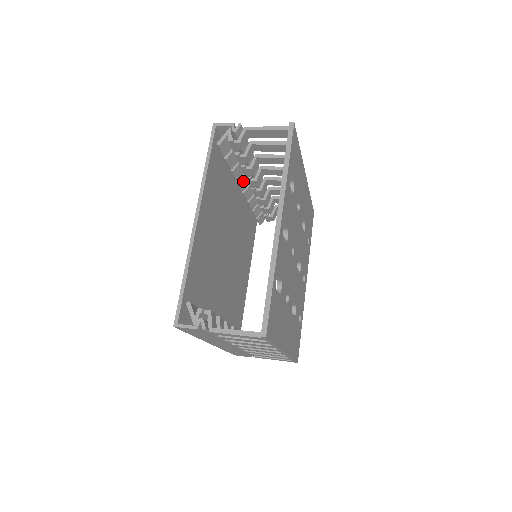
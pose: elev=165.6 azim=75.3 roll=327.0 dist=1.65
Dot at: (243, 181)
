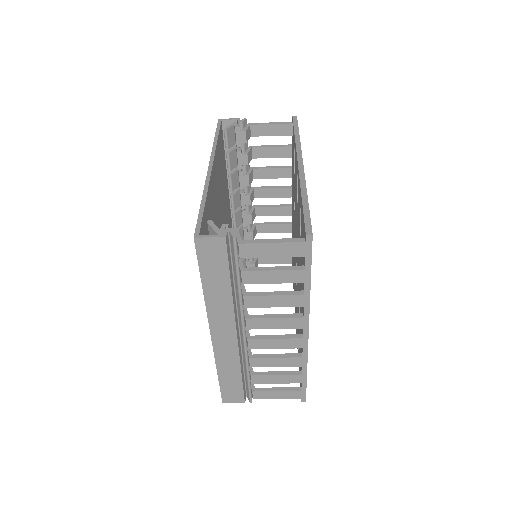
Dot at: (236, 198)
